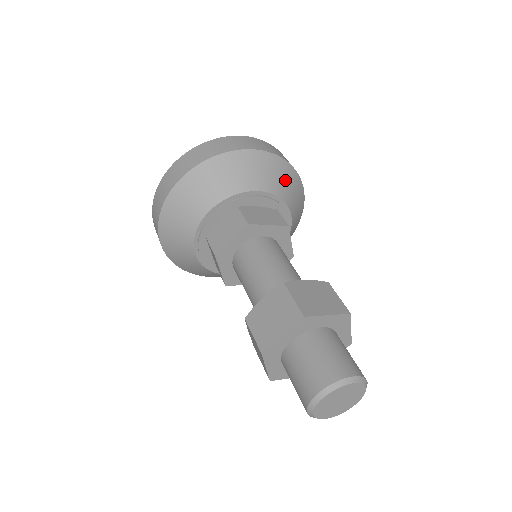
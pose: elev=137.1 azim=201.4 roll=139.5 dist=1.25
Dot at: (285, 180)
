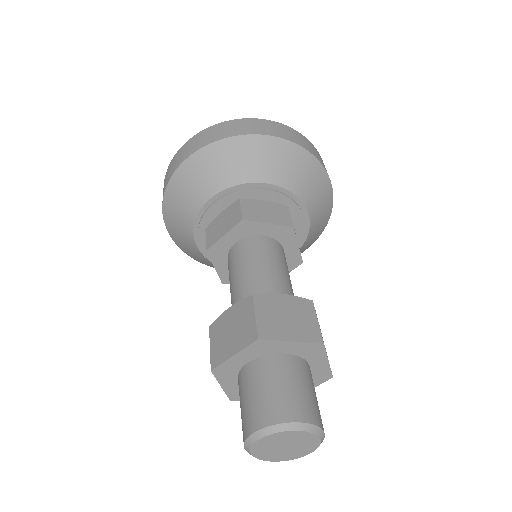
Dot at: (318, 229)
